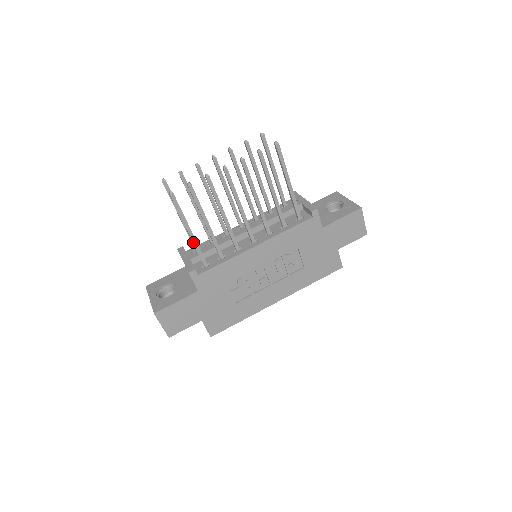
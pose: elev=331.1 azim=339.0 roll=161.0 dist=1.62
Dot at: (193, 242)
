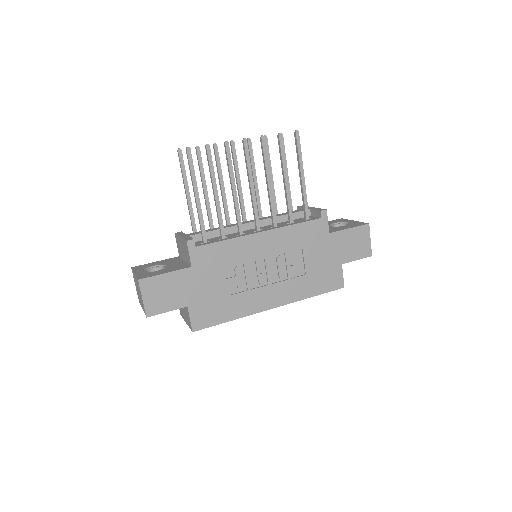
Dot at: (198, 209)
